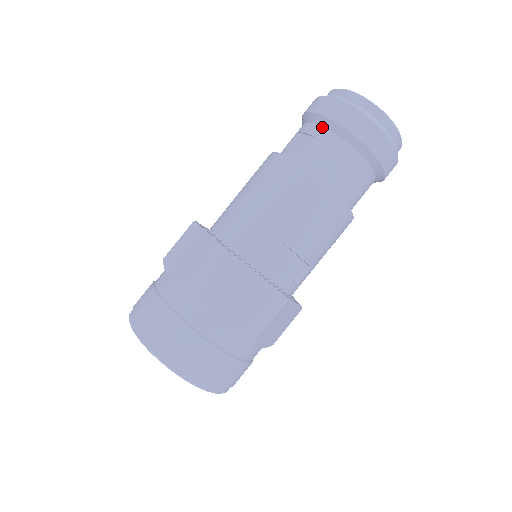
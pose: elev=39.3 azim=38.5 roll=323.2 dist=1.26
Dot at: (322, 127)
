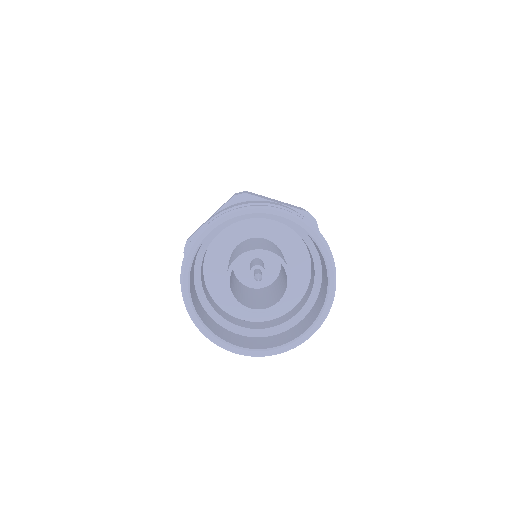
Dot at: occluded
